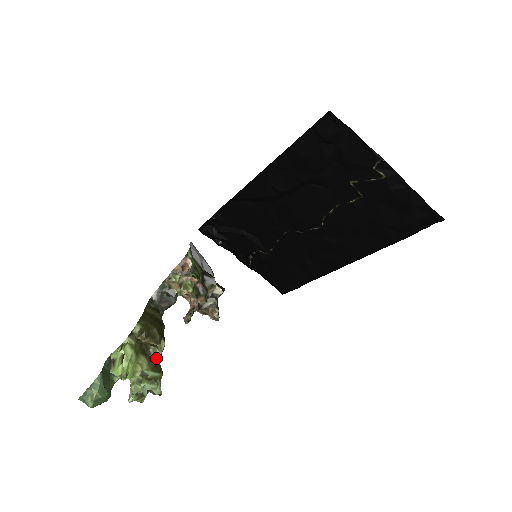
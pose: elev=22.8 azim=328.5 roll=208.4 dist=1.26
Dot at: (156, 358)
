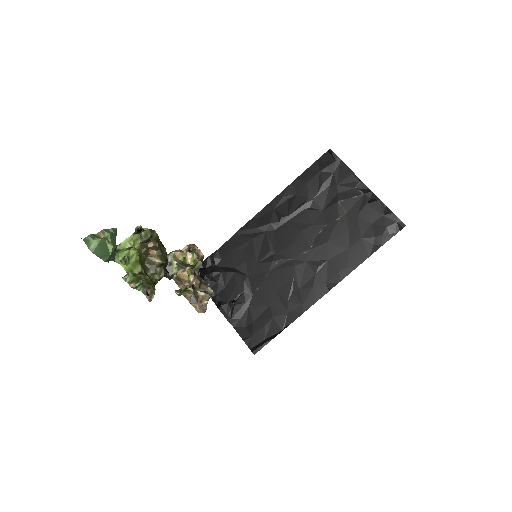
Dot at: (153, 278)
